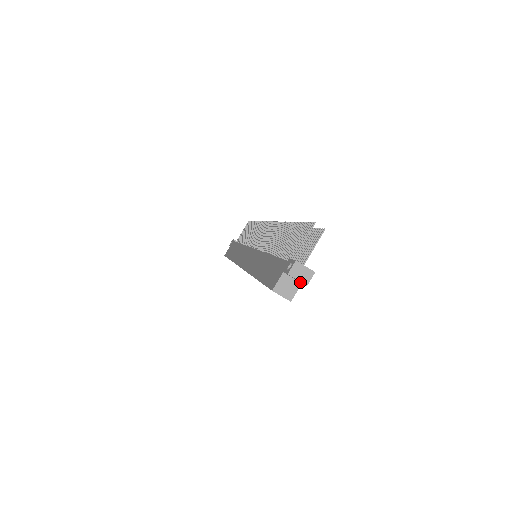
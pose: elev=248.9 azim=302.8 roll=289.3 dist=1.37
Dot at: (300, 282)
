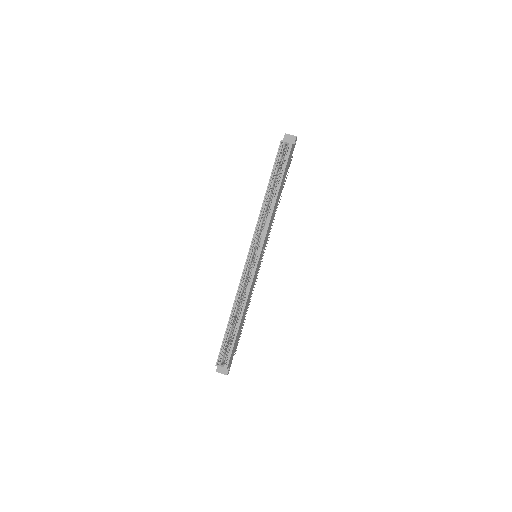
Dot at: (293, 145)
